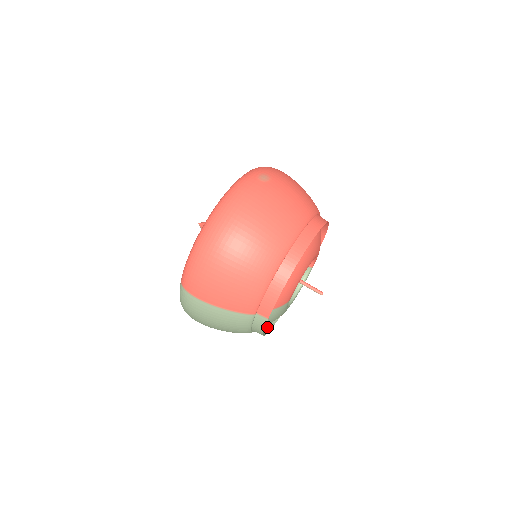
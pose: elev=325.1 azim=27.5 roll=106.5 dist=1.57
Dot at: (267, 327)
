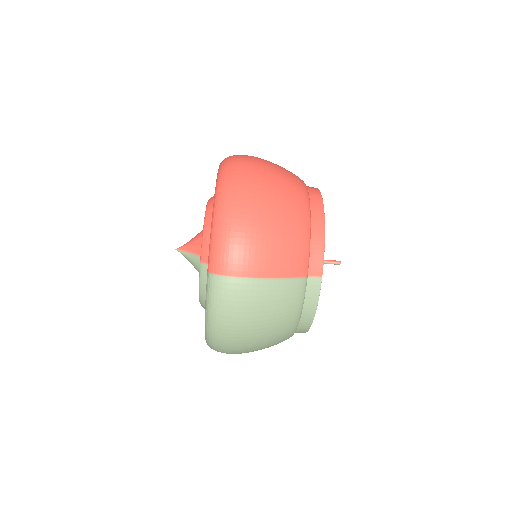
Dot at: occluded
